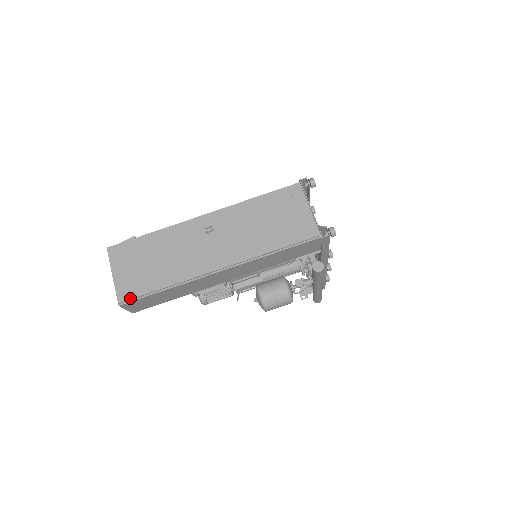
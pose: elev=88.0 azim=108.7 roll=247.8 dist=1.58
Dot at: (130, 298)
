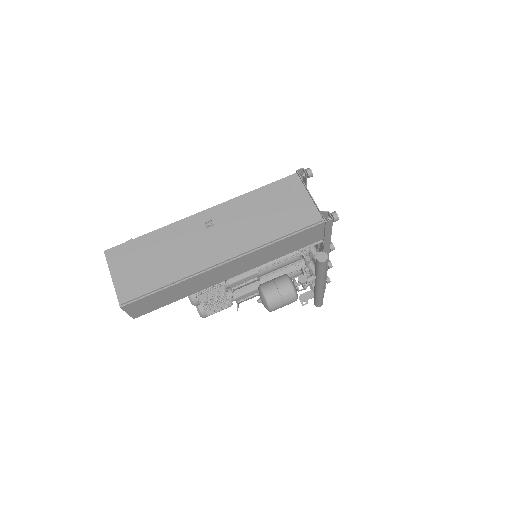
Dot at: (132, 298)
